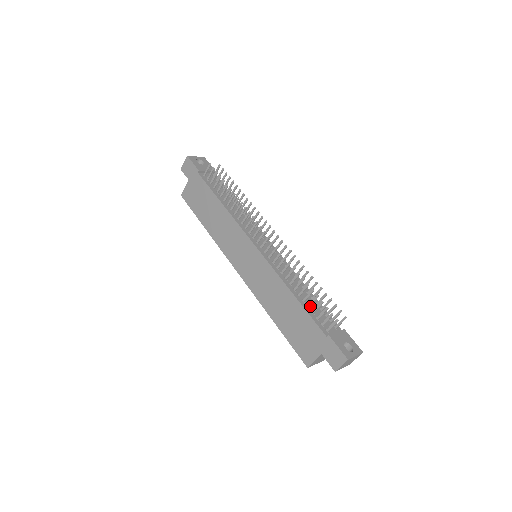
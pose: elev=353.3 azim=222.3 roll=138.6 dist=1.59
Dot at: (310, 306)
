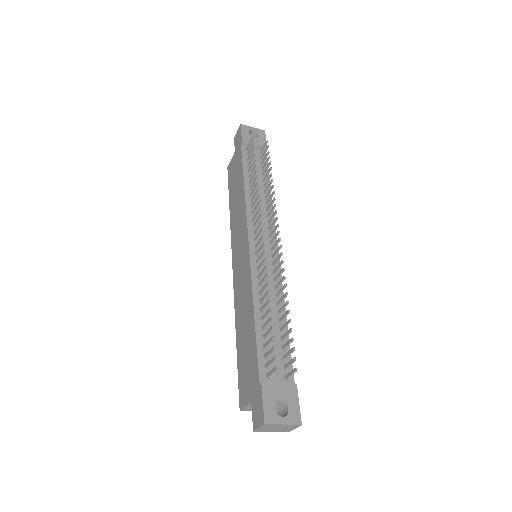
Dot at: (268, 337)
